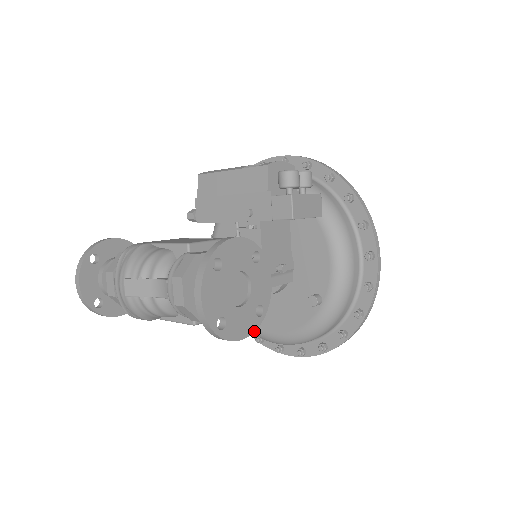
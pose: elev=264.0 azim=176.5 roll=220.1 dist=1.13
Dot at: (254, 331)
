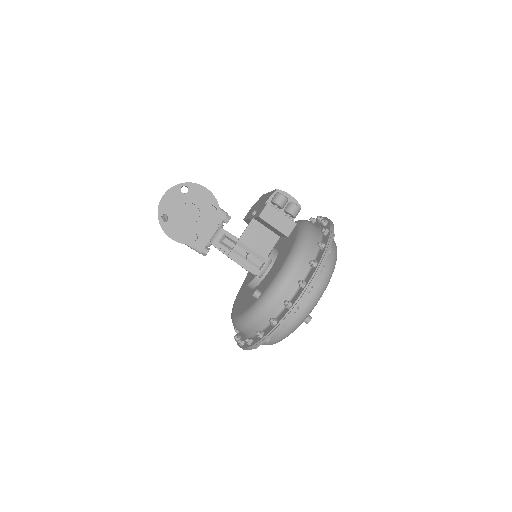
Dot at: (182, 243)
